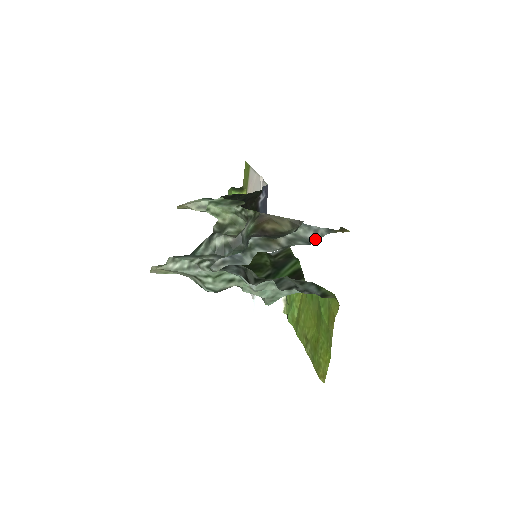
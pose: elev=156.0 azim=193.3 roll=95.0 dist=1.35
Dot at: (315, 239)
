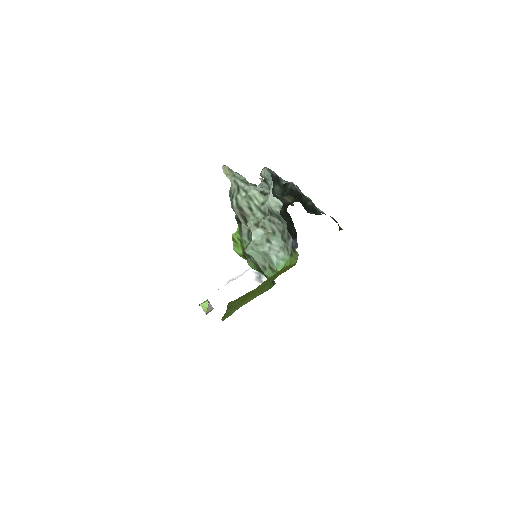
Dot at: (323, 213)
